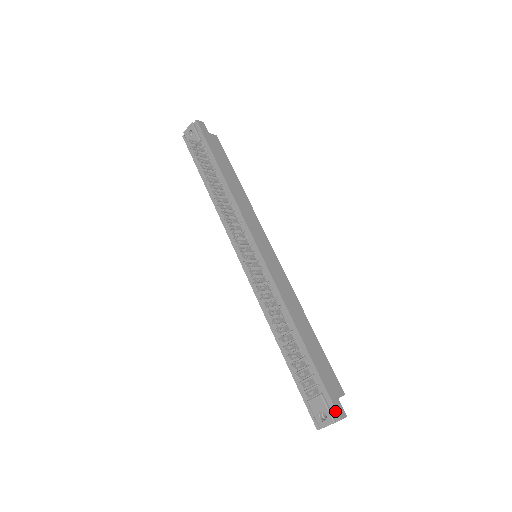
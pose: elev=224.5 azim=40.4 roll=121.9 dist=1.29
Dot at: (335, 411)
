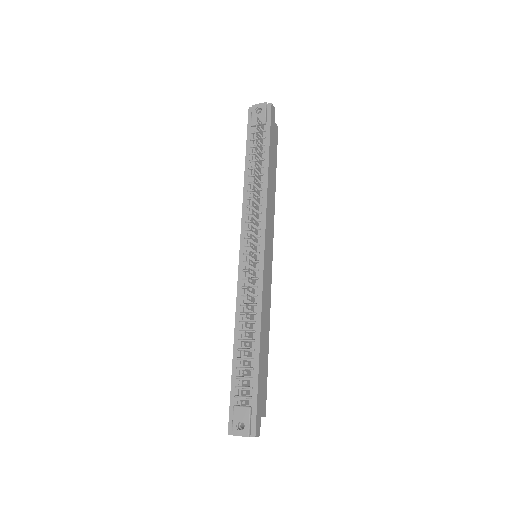
Dot at: (254, 427)
